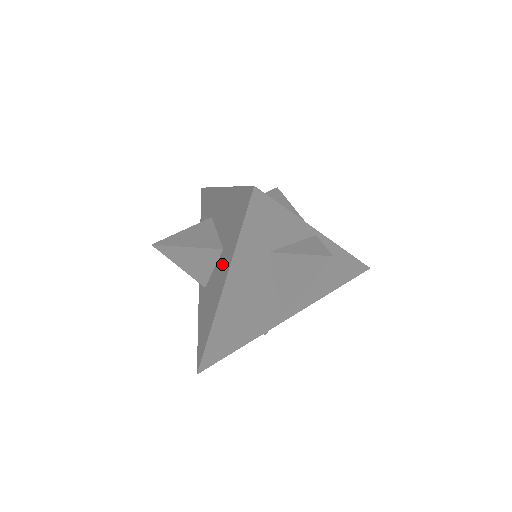
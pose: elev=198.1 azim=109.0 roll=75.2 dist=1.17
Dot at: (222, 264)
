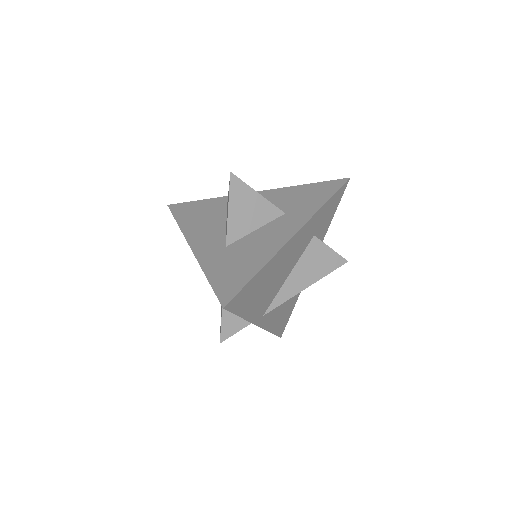
Dot at: (288, 219)
